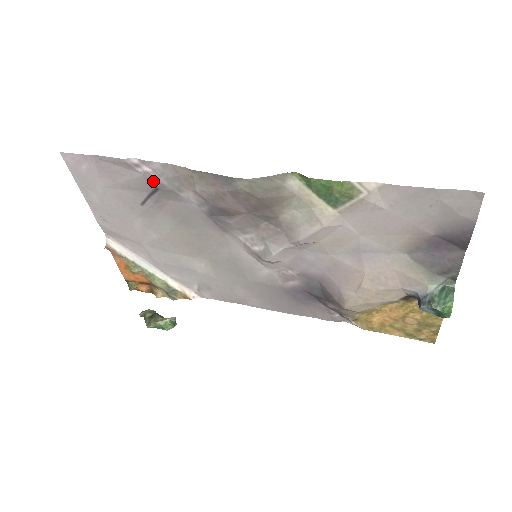
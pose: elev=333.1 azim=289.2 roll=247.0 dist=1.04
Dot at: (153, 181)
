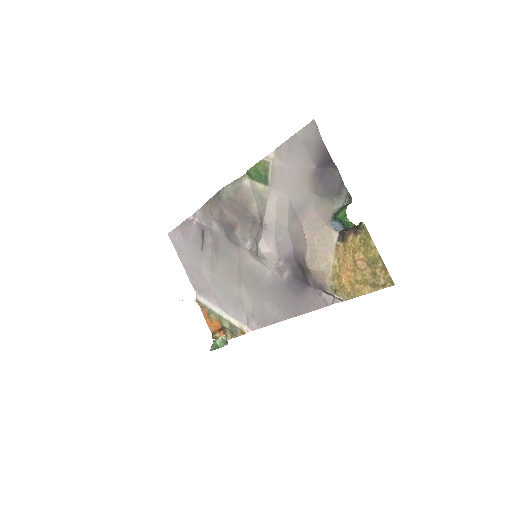
Dot at: (200, 227)
